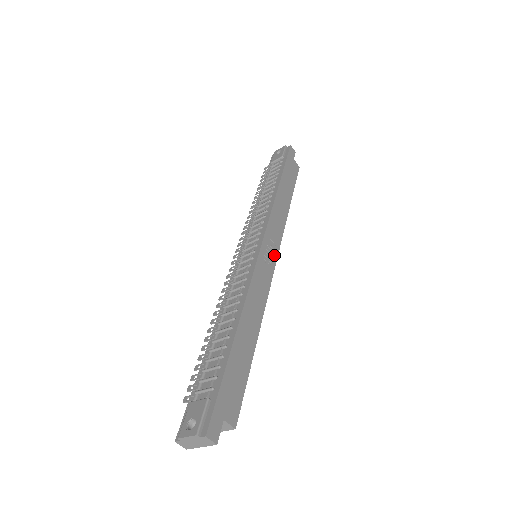
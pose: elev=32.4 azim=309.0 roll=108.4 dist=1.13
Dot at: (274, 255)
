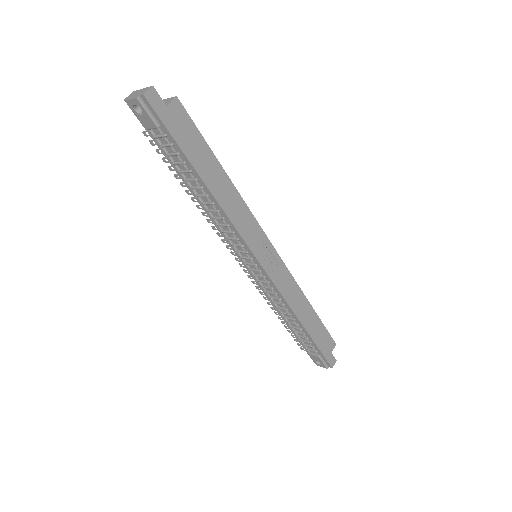
Dot at: (270, 249)
